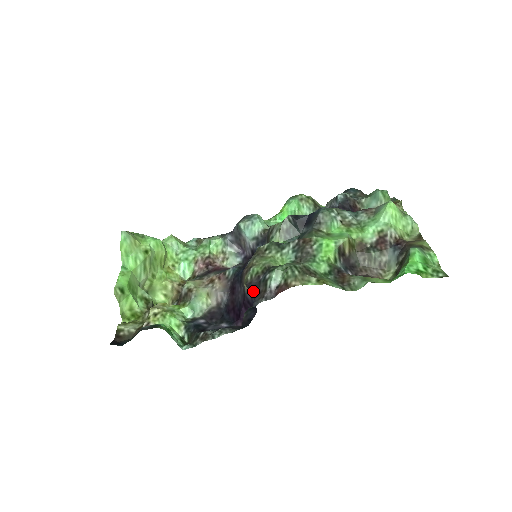
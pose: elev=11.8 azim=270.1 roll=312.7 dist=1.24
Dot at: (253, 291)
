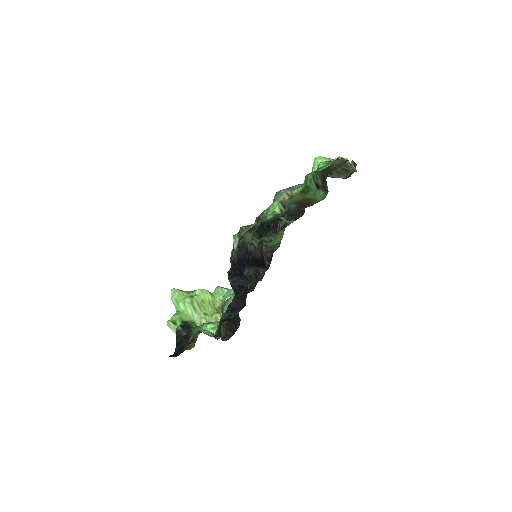
Dot at: (233, 264)
